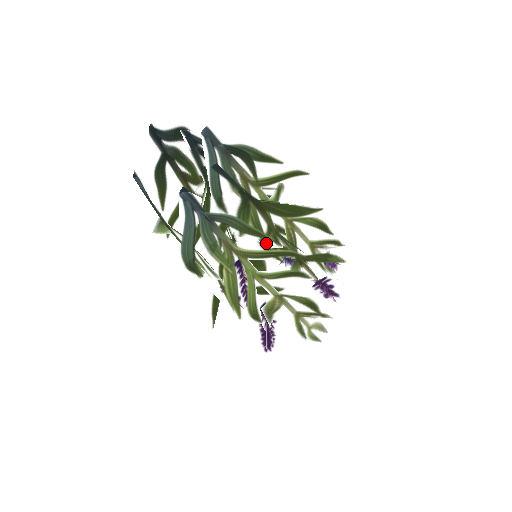
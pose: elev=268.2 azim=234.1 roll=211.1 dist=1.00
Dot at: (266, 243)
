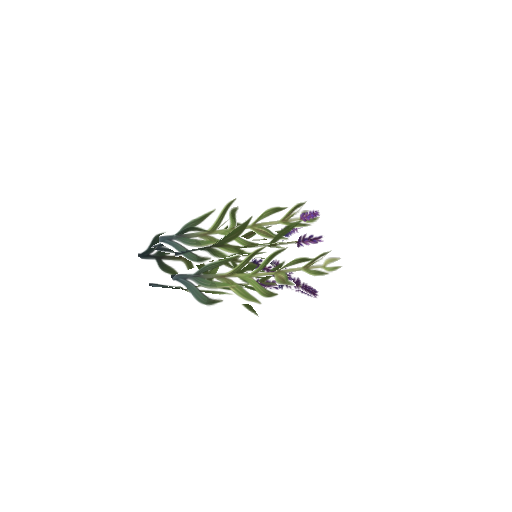
Dot at: (237, 260)
